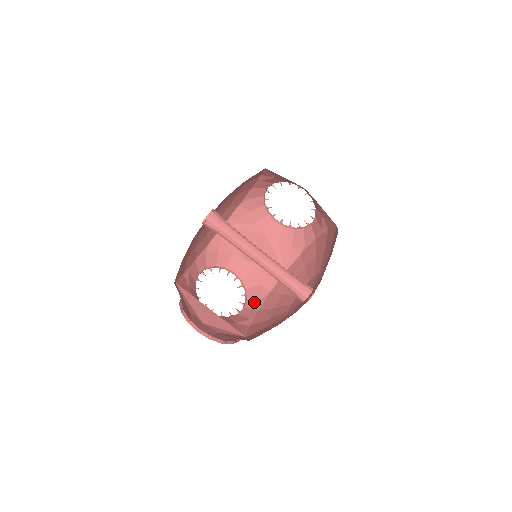
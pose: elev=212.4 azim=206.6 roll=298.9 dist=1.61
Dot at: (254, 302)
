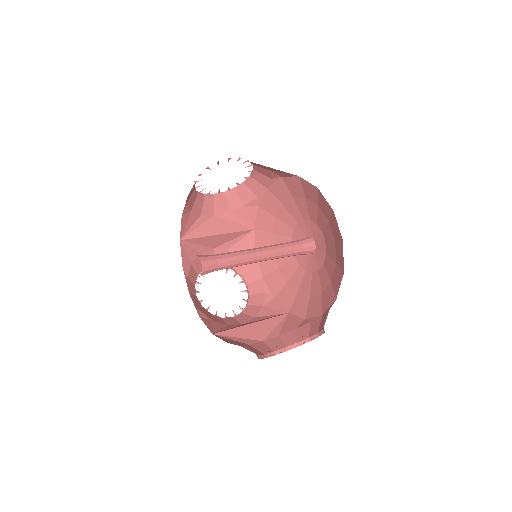
Dot at: (251, 274)
